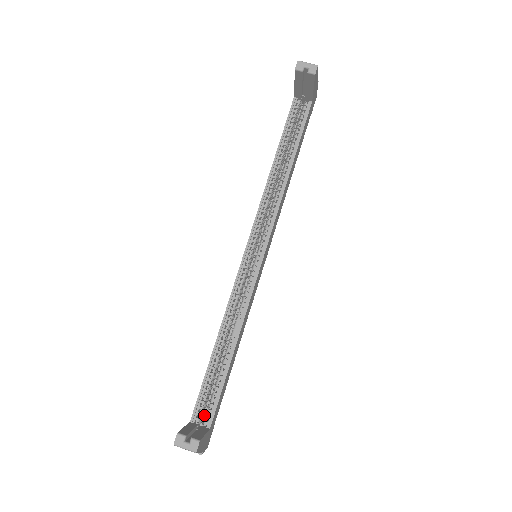
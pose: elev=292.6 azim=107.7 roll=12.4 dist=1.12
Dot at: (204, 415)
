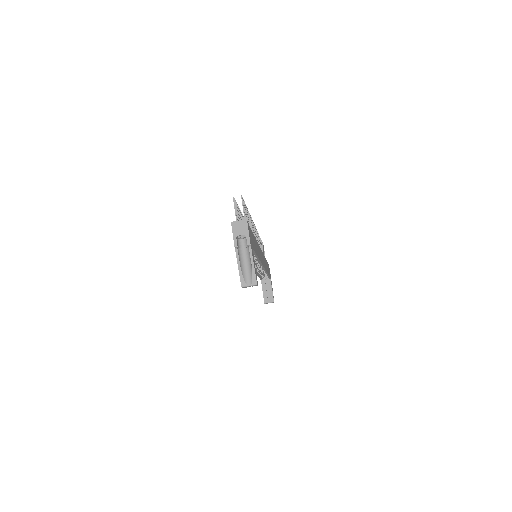
Dot at: occluded
